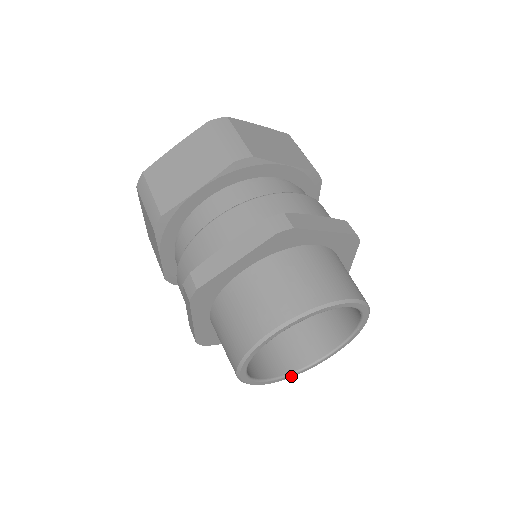
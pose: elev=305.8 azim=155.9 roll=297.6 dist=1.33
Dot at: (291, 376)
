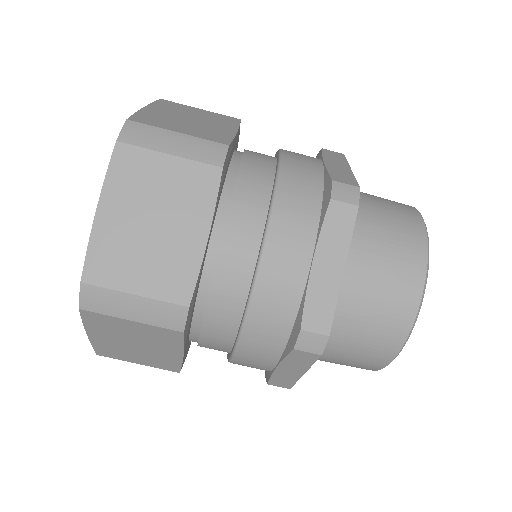
Dot at: occluded
